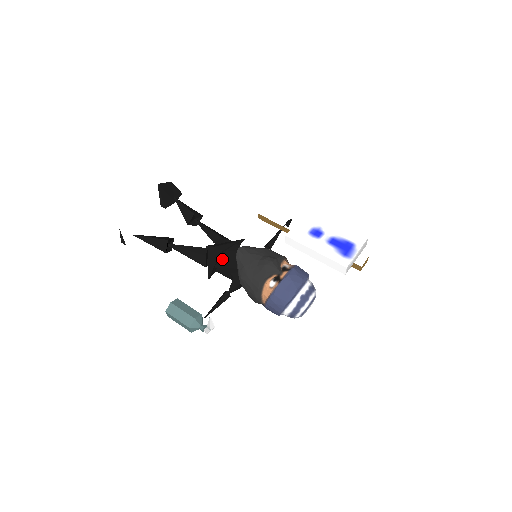
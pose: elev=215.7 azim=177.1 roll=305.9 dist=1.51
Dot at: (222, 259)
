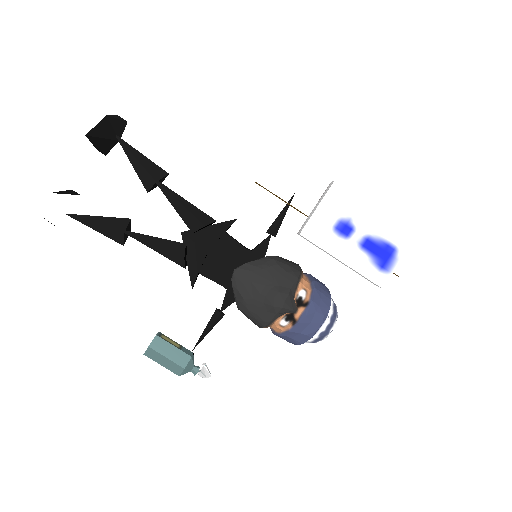
Dot at: (208, 261)
